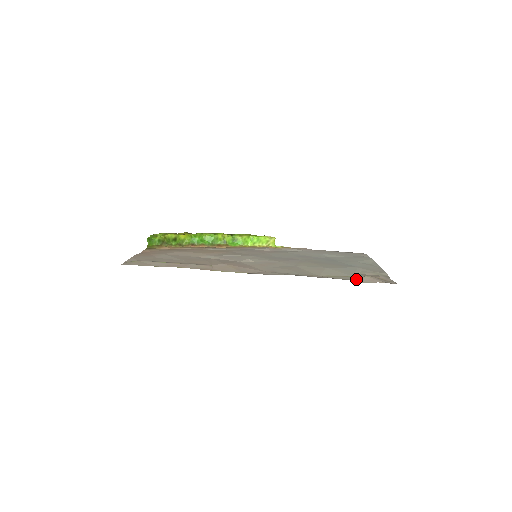
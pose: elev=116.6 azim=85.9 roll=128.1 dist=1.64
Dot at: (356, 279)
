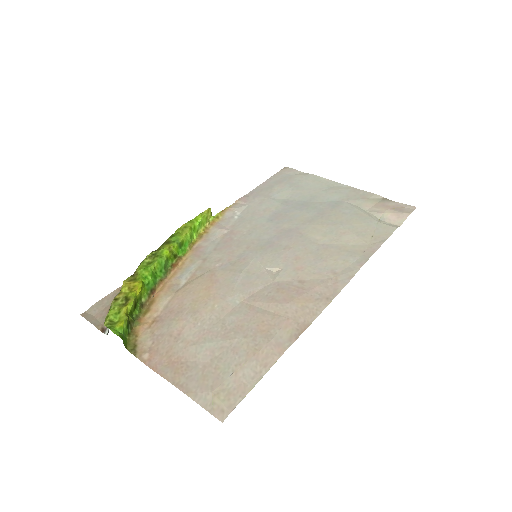
Dot at: (390, 225)
